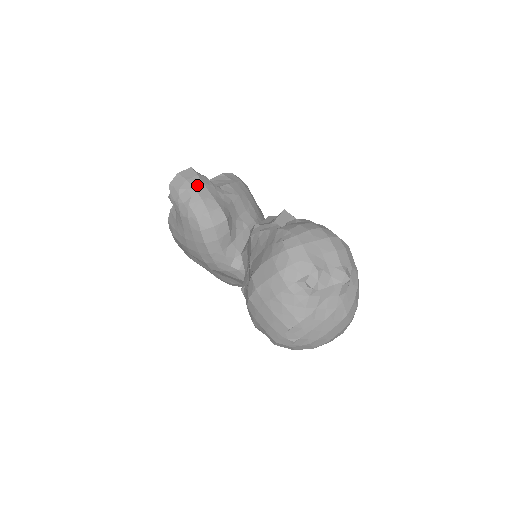
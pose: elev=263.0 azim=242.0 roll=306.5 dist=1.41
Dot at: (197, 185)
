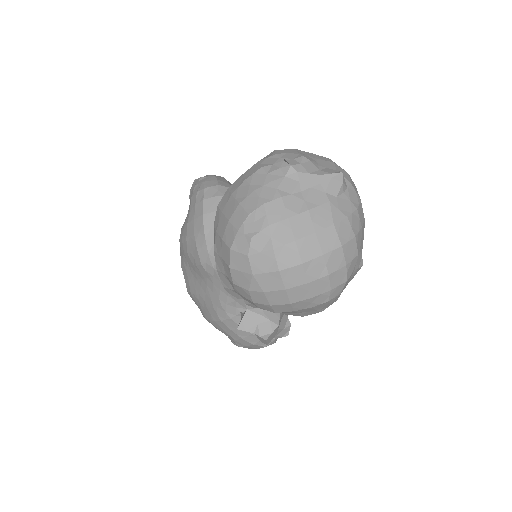
Dot at: (219, 177)
